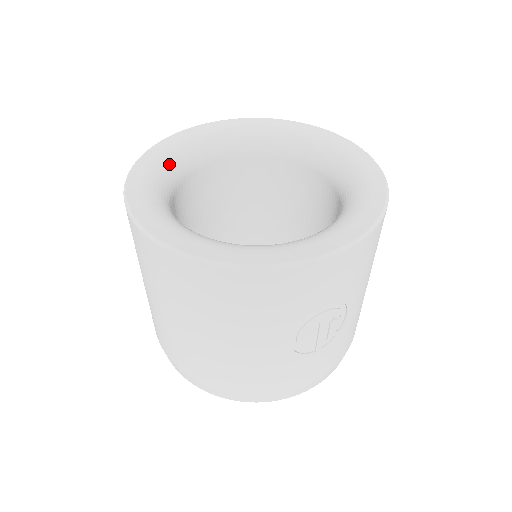
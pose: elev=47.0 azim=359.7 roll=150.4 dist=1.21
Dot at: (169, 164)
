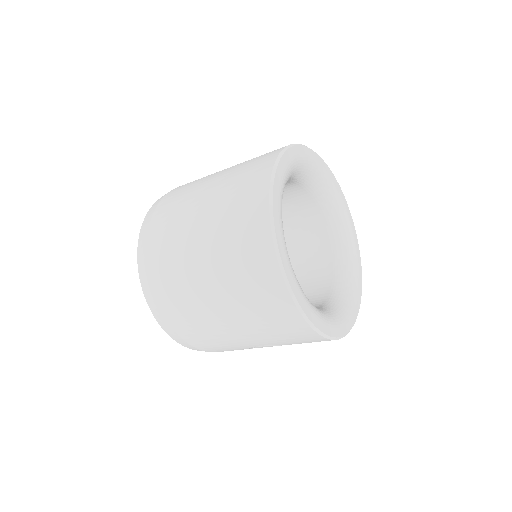
Dot at: (288, 178)
